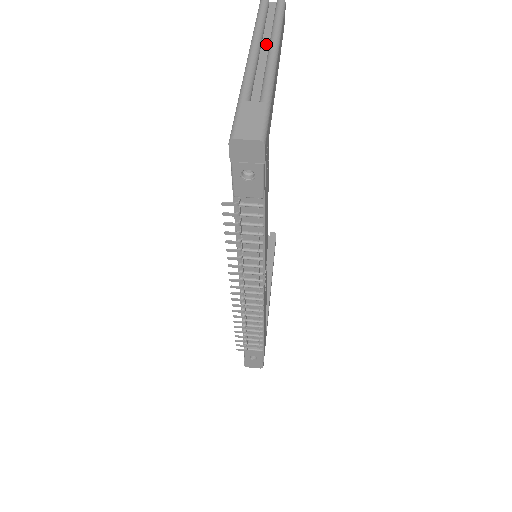
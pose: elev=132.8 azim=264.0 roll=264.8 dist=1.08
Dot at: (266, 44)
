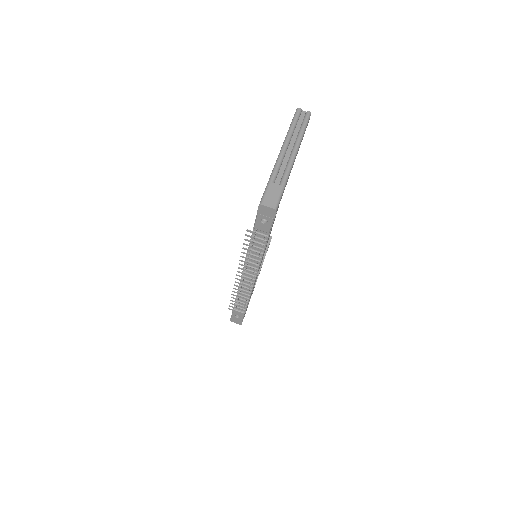
Dot at: (292, 143)
